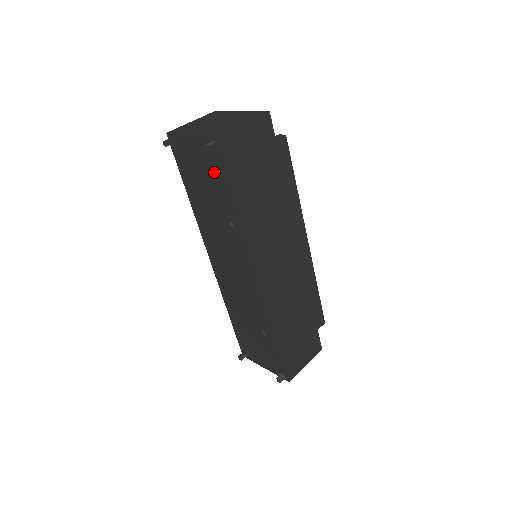
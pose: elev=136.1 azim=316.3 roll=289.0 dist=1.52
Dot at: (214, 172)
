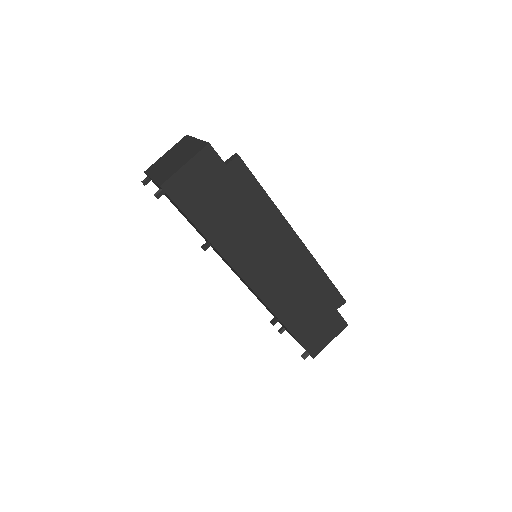
Dot at: (178, 208)
